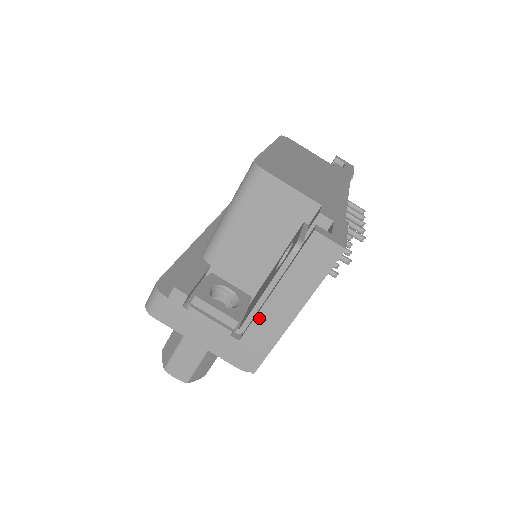
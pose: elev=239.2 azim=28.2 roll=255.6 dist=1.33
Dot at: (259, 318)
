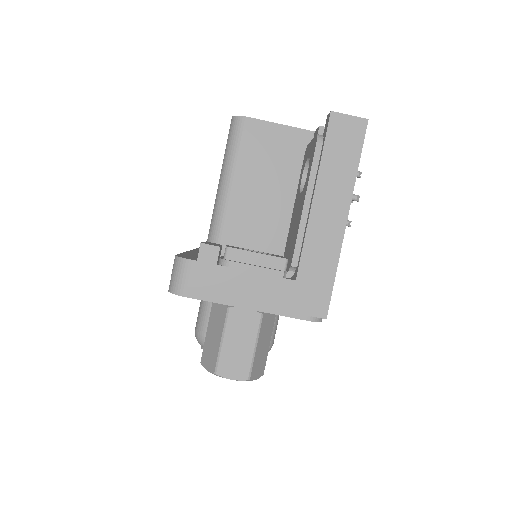
Dot at: (309, 239)
